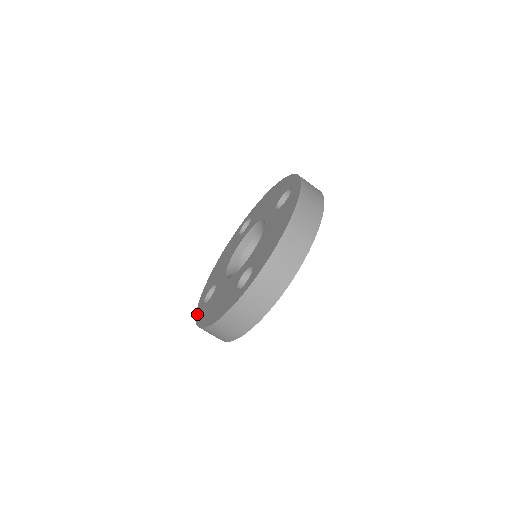
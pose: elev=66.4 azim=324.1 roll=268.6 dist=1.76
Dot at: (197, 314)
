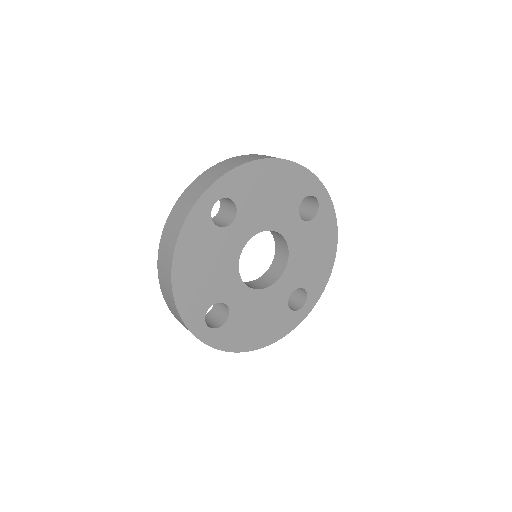
Dot at: occluded
